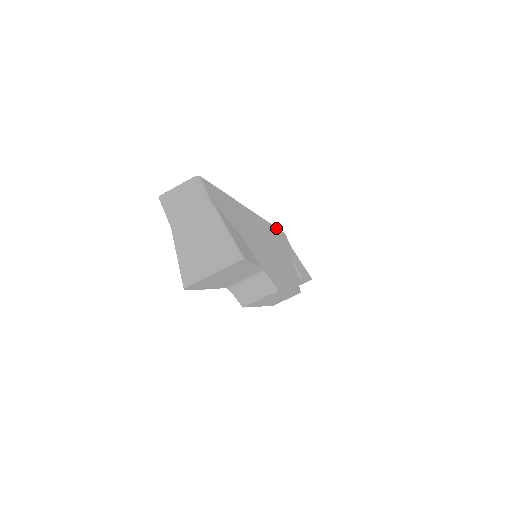
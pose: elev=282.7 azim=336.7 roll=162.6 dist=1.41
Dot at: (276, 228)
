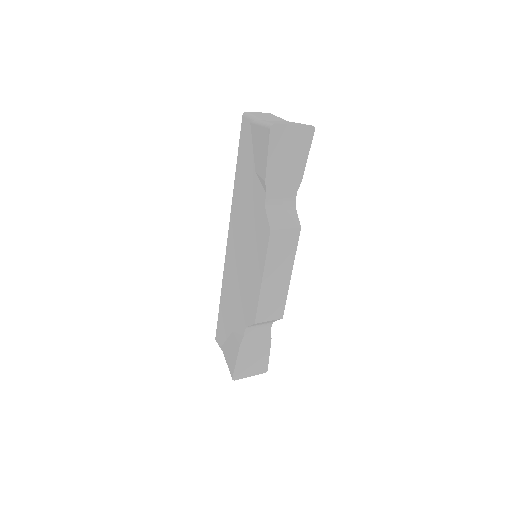
Dot at: occluded
